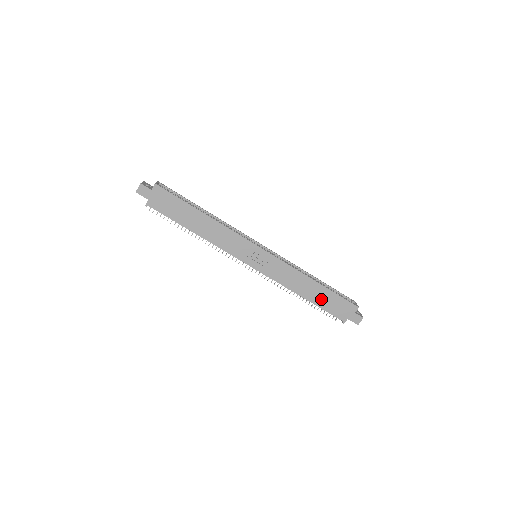
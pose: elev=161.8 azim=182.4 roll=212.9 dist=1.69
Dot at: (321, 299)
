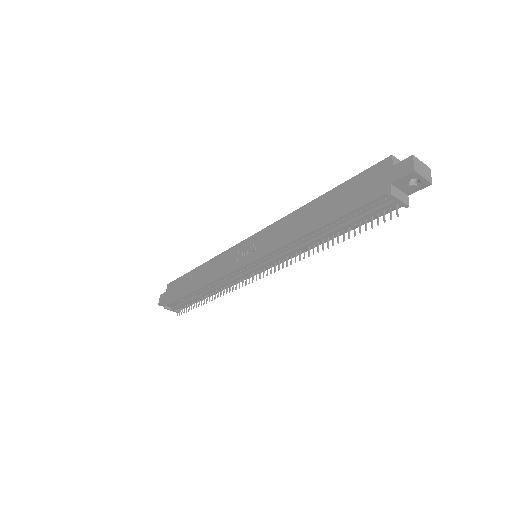
Dot at: (334, 208)
